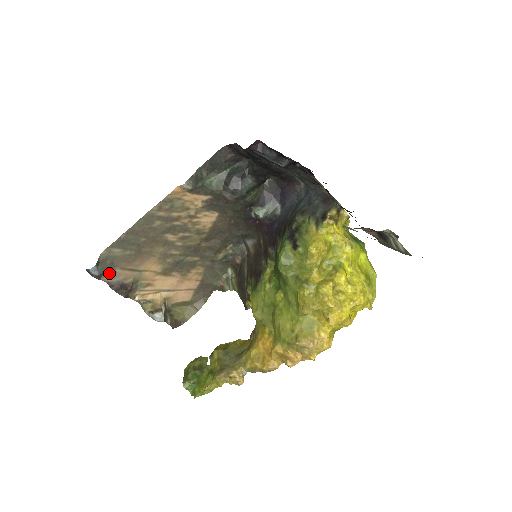
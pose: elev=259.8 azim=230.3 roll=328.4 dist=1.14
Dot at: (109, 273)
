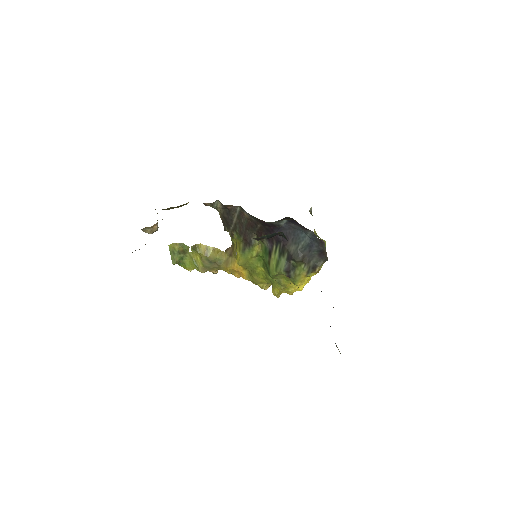
Dot at: occluded
